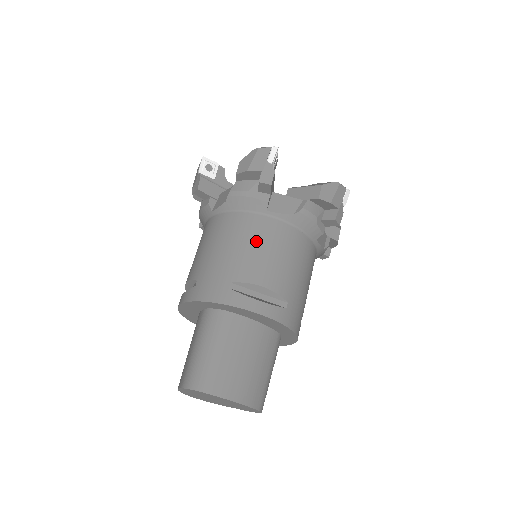
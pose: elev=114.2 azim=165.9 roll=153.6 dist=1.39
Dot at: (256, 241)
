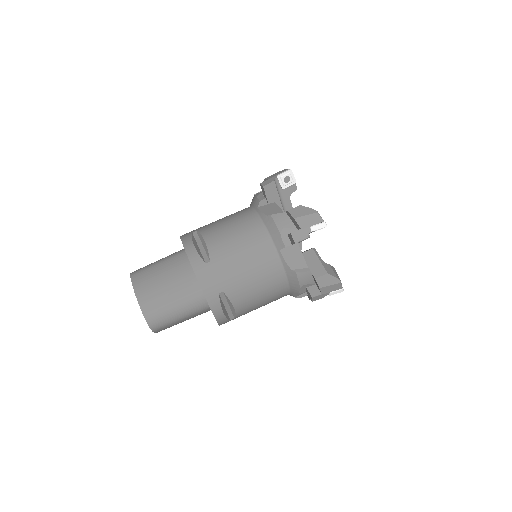
Dot at: (233, 219)
